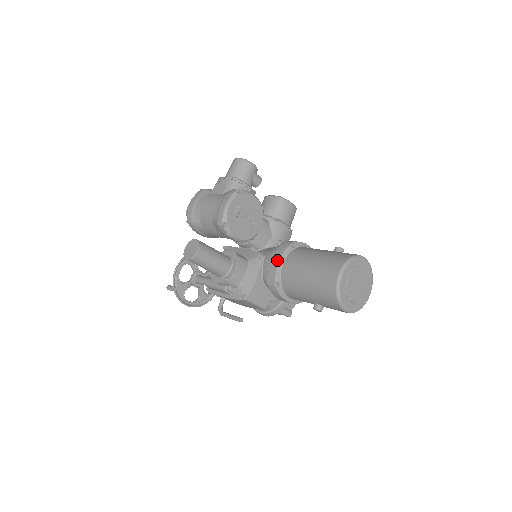
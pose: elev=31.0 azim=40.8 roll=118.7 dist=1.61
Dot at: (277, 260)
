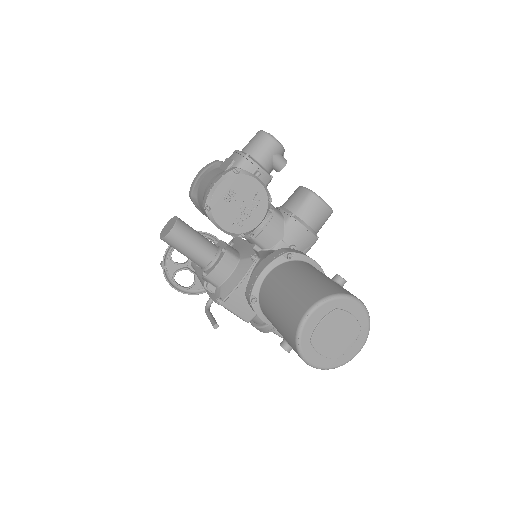
Dot at: (261, 269)
